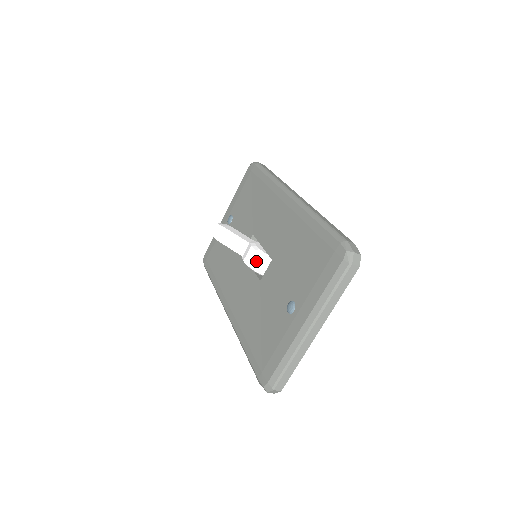
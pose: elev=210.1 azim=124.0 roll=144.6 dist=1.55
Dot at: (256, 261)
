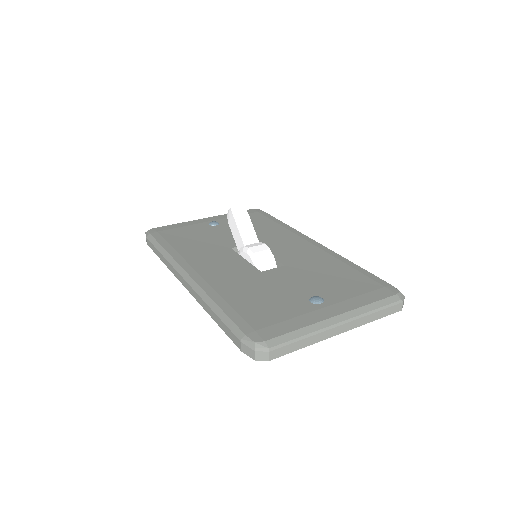
Dot at: (265, 256)
